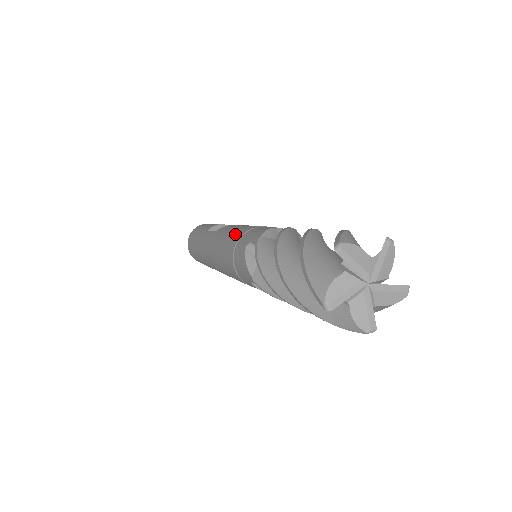
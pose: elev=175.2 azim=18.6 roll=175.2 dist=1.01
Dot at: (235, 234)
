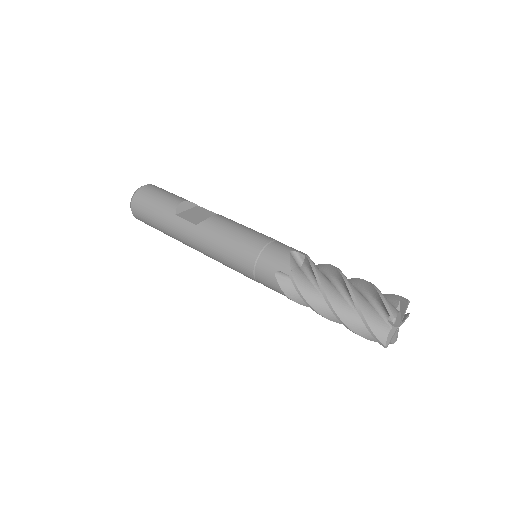
Dot at: (244, 249)
